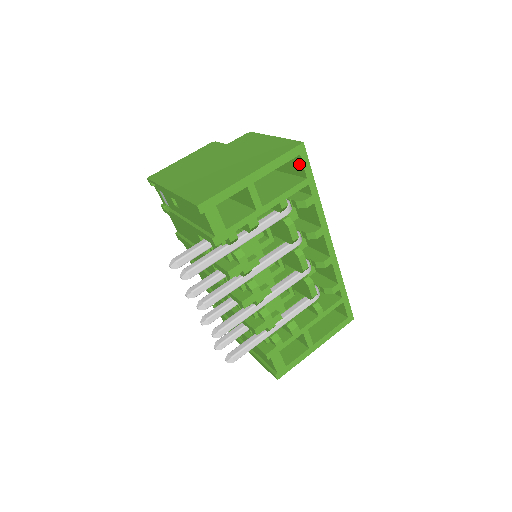
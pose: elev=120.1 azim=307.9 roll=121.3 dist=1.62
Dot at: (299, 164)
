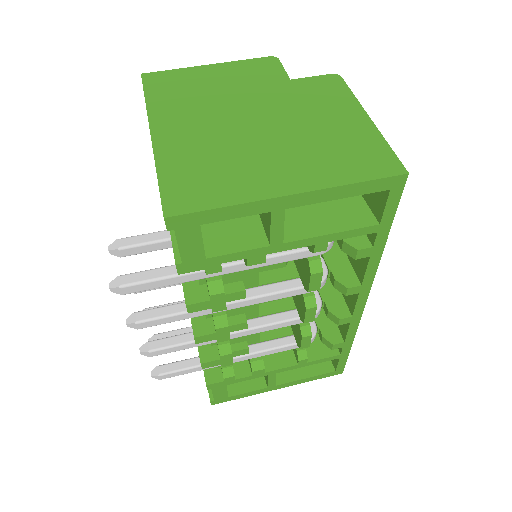
Dot at: (380, 197)
